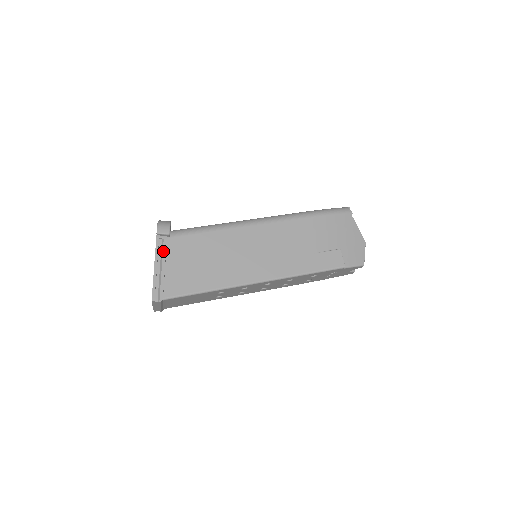
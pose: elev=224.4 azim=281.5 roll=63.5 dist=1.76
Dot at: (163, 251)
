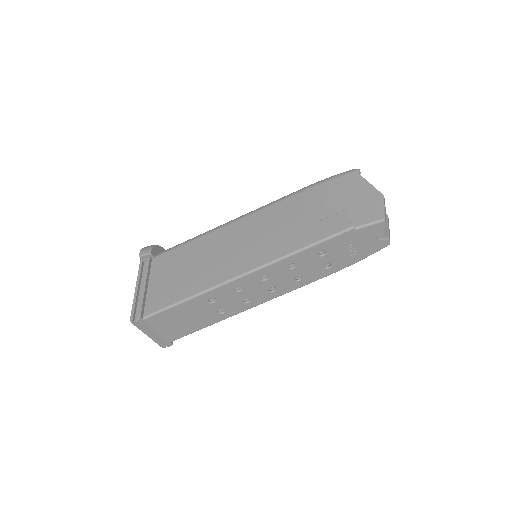
Dot at: (145, 271)
